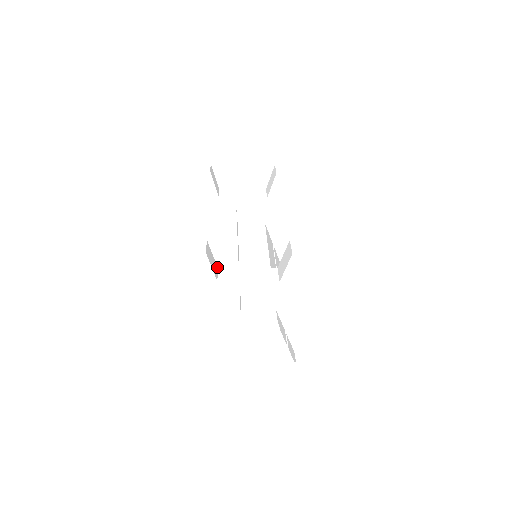
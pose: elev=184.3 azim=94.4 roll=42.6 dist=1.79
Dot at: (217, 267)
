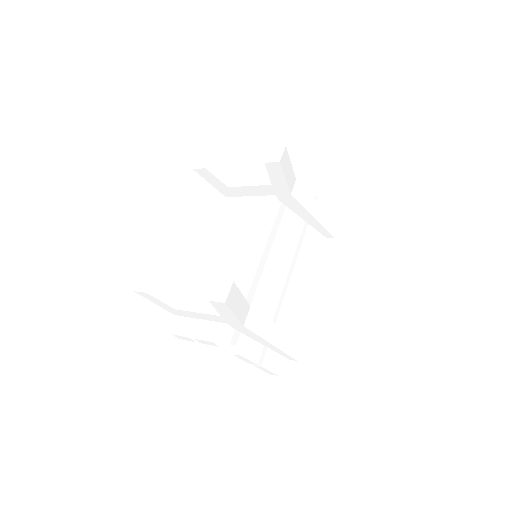
Dot at: (182, 291)
